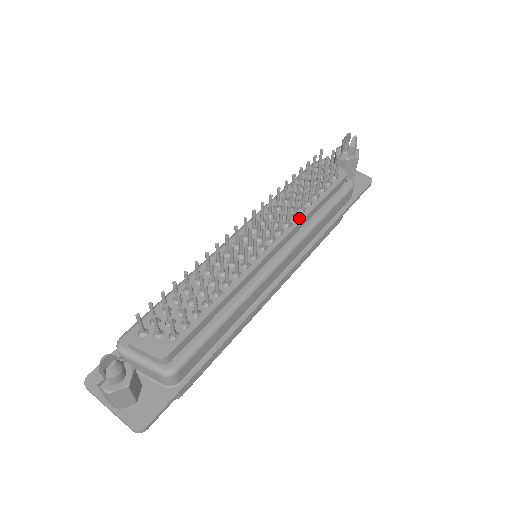
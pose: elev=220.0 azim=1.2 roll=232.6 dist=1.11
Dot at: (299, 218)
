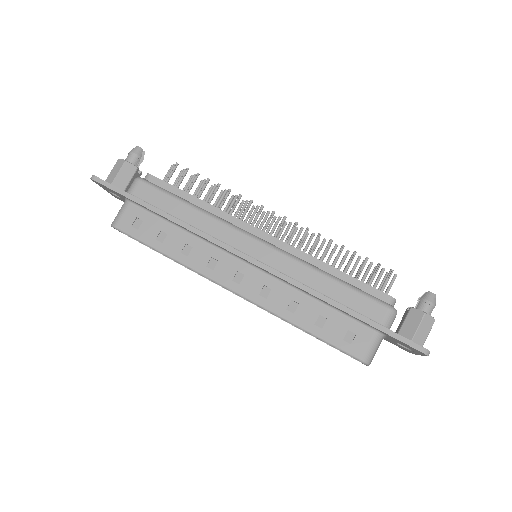
Dot at: (309, 255)
